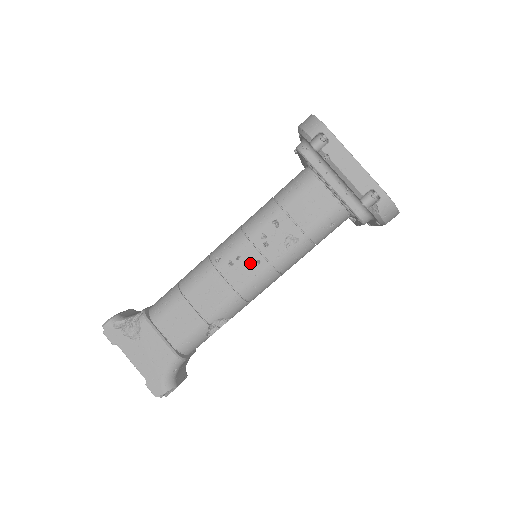
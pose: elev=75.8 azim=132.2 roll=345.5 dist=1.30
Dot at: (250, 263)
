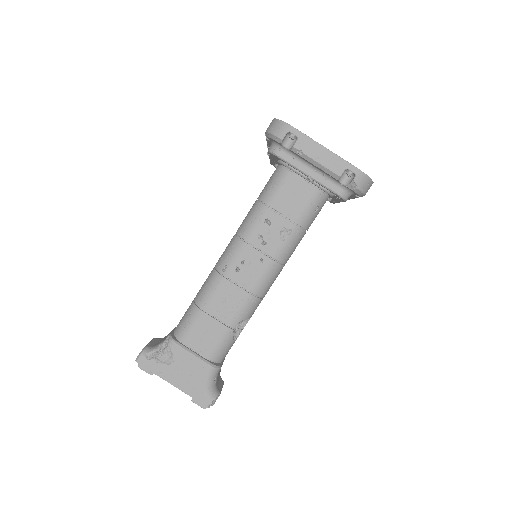
Dot at: (255, 264)
